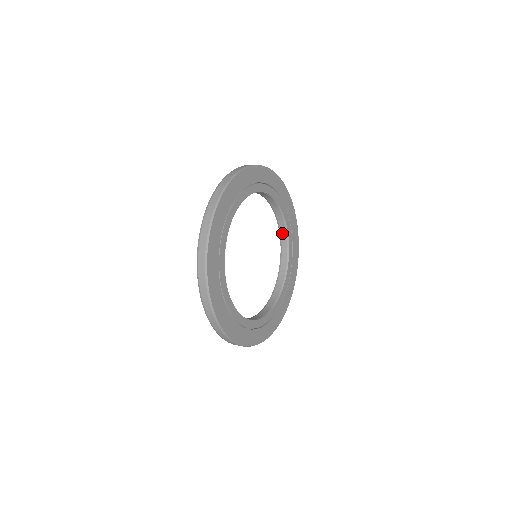
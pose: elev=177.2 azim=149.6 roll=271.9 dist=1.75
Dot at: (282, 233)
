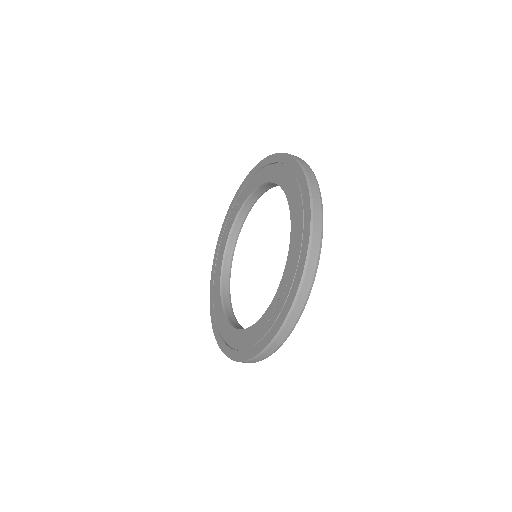
Dot at: (247, 204)
